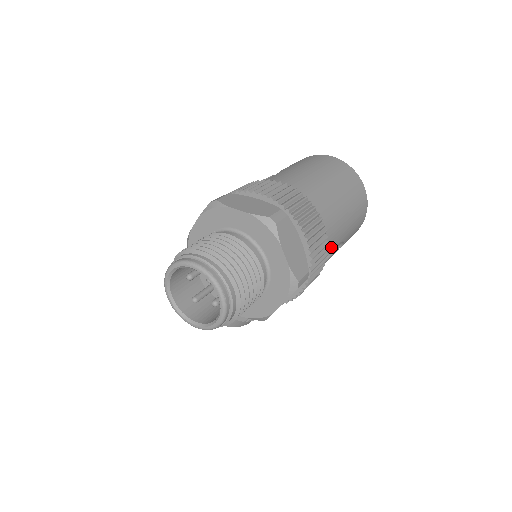
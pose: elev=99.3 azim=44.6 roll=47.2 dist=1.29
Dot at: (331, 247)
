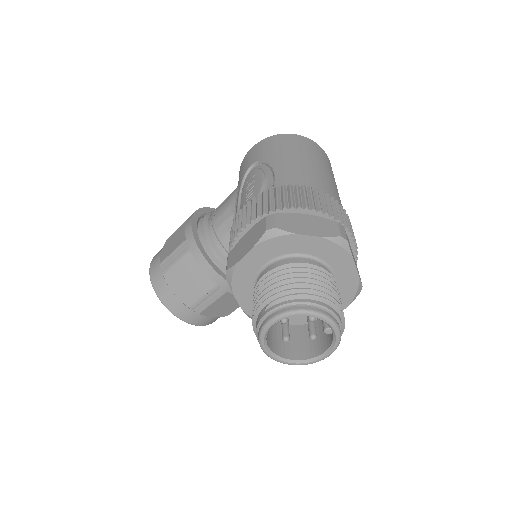
Dot at: occluded
